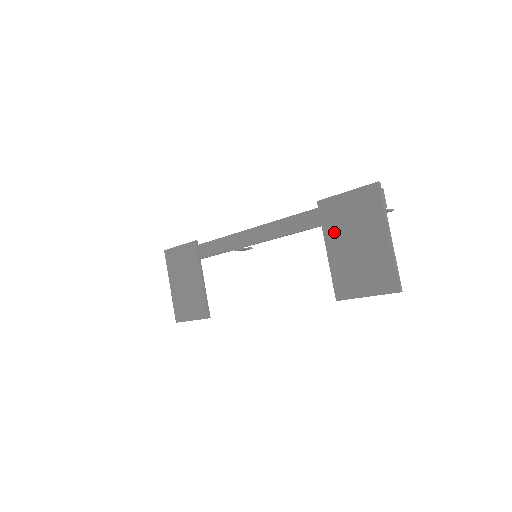
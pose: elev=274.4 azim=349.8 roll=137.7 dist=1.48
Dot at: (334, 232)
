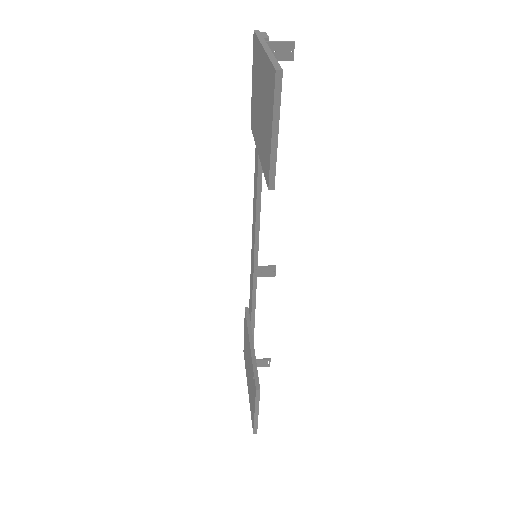
Dot at: (256, 127)
